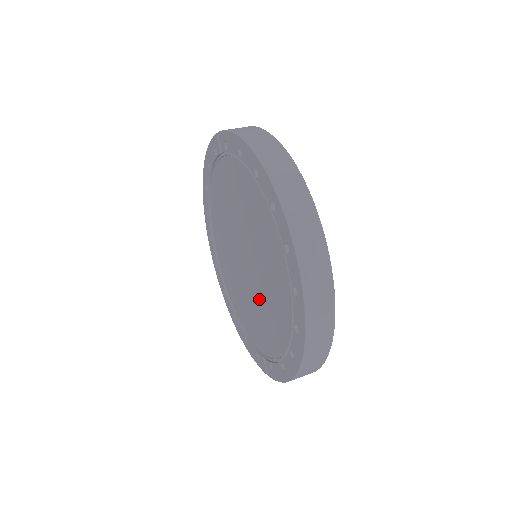
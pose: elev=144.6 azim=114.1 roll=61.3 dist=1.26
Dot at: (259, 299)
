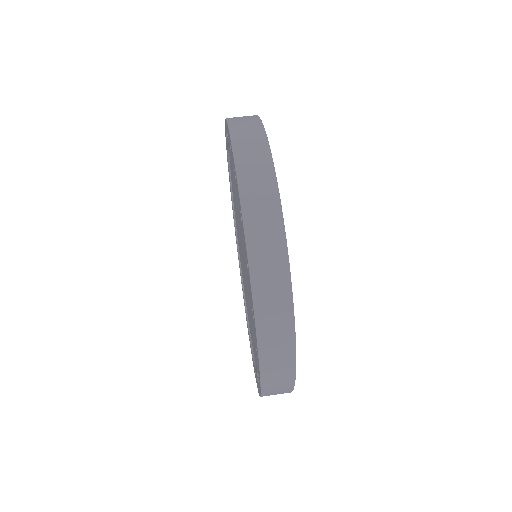
Dot at: (248, 289)
